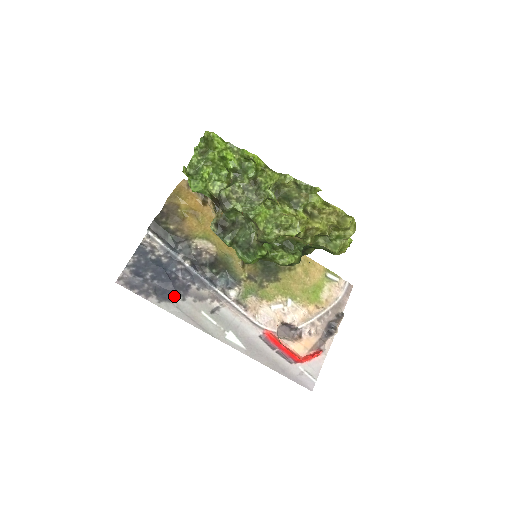
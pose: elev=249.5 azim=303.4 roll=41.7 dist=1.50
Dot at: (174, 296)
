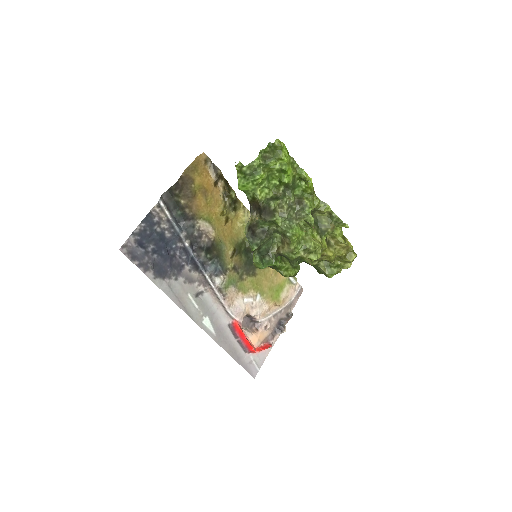
Dot at: (169, 274)
